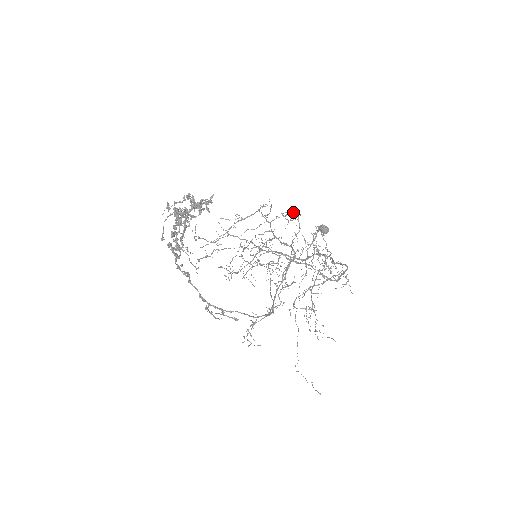
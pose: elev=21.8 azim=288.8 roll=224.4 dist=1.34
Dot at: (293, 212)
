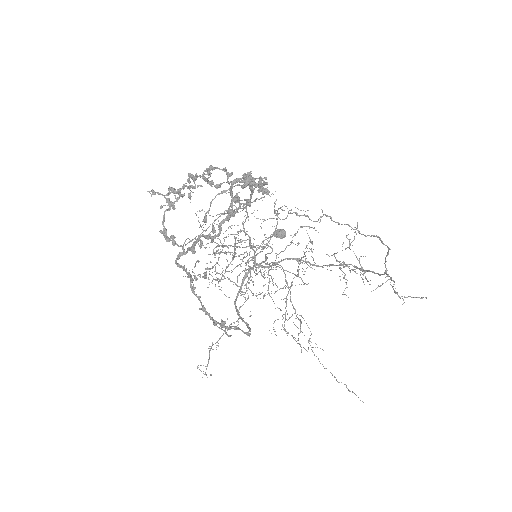
Dot at: (278, 209)
